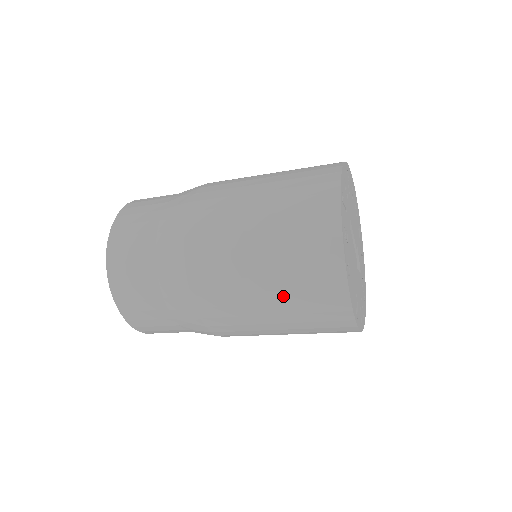
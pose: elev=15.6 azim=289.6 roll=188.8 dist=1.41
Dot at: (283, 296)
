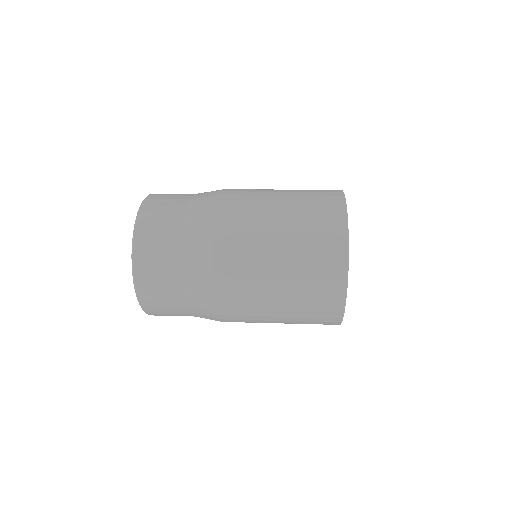
Dot at: (294, 275)
